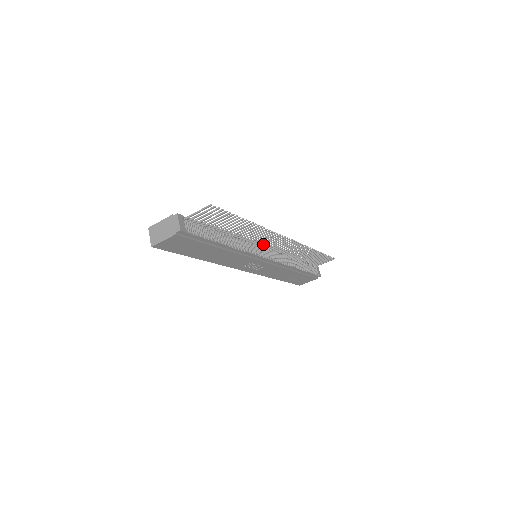
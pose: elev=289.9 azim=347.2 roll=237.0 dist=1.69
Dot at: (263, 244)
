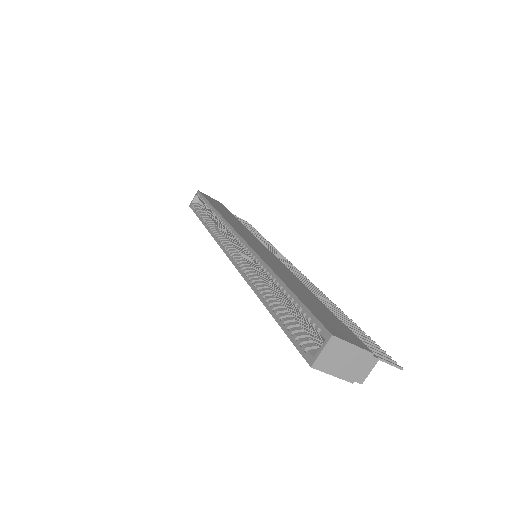
Dot at: occluded
